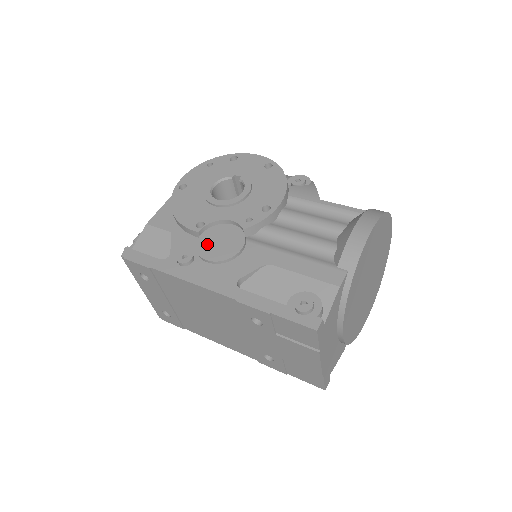
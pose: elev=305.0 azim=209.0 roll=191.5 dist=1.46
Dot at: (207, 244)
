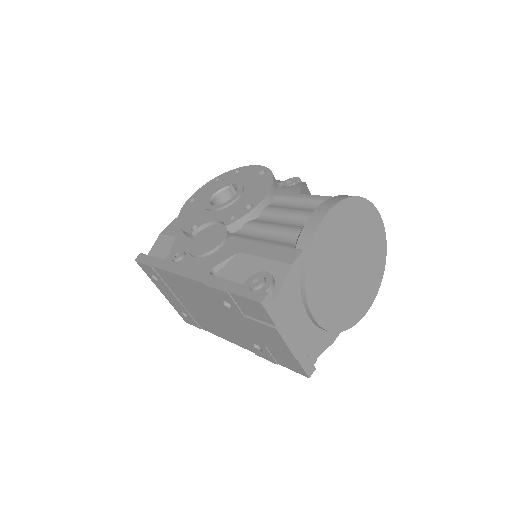
Dot at: (197, 242)
